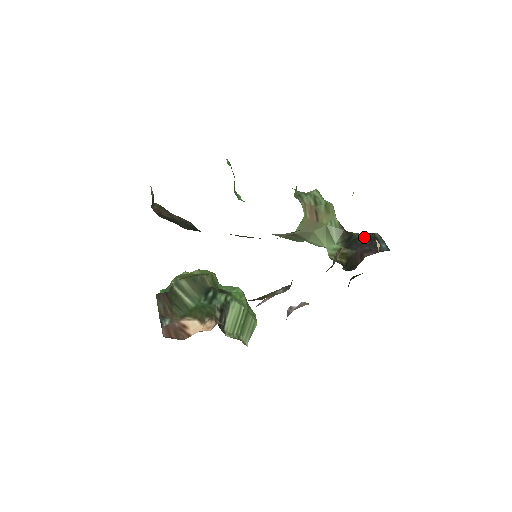
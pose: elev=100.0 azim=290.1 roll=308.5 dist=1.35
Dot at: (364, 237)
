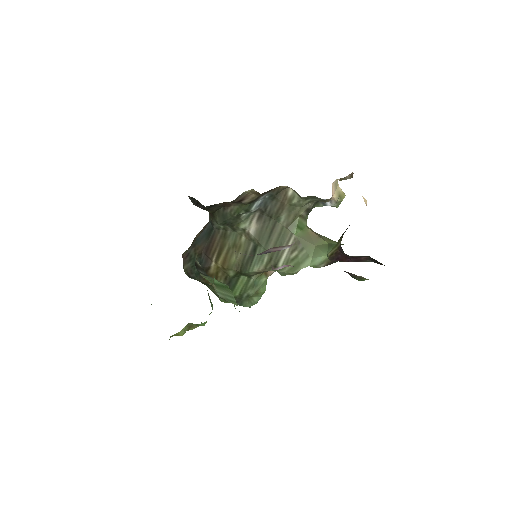
Dot at: occluded
